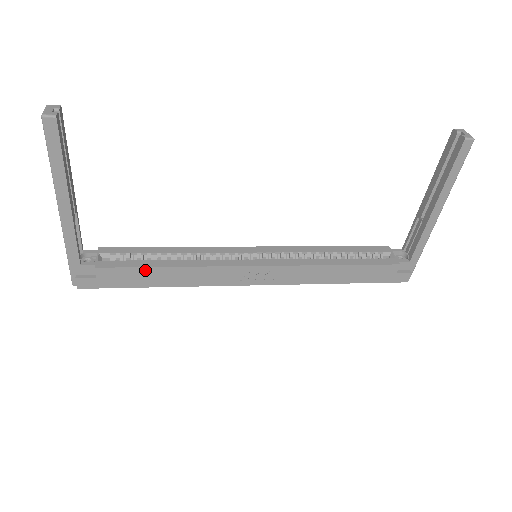
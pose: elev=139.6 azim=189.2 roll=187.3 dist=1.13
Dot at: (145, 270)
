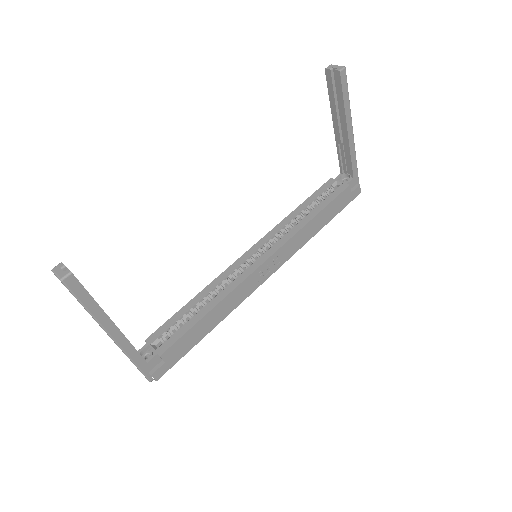
Dot at: (194, 328)
